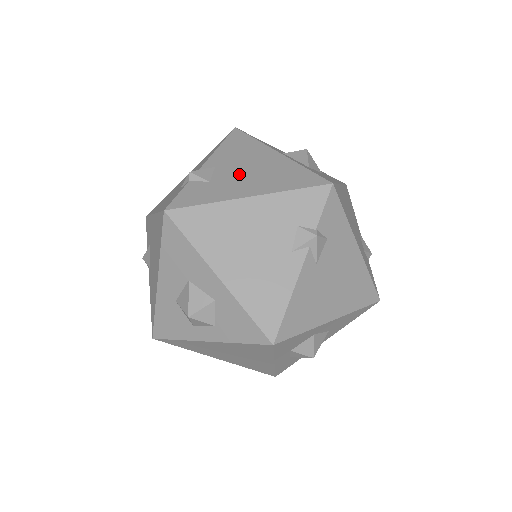
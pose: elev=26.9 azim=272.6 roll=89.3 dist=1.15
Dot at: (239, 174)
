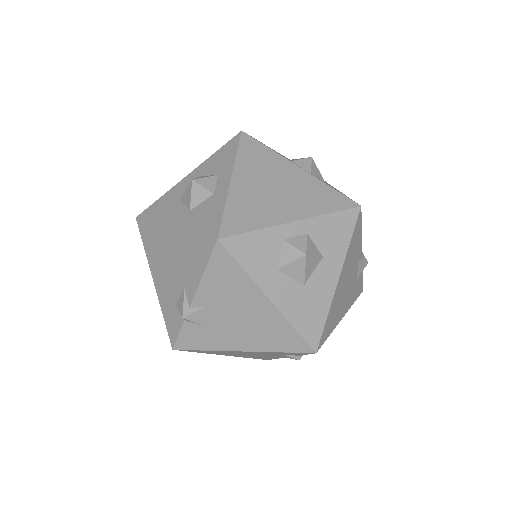
Dot at: (230, 323)
